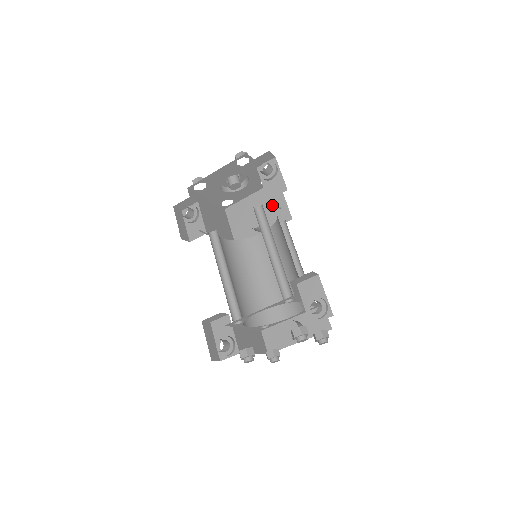
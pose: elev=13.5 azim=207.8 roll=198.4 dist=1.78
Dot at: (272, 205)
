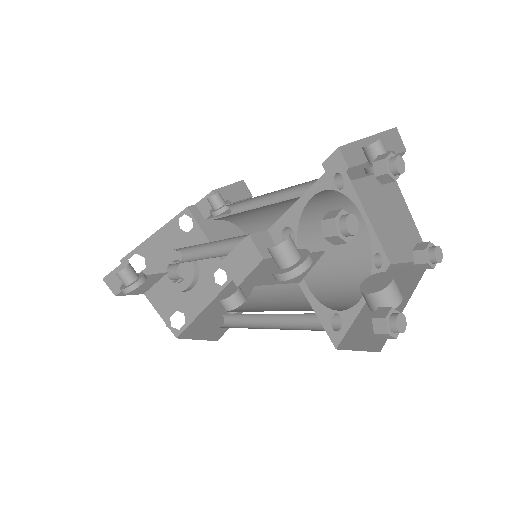
Dot at: occluded
